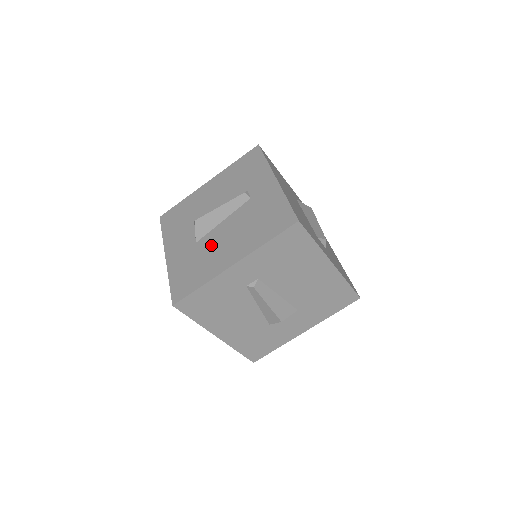
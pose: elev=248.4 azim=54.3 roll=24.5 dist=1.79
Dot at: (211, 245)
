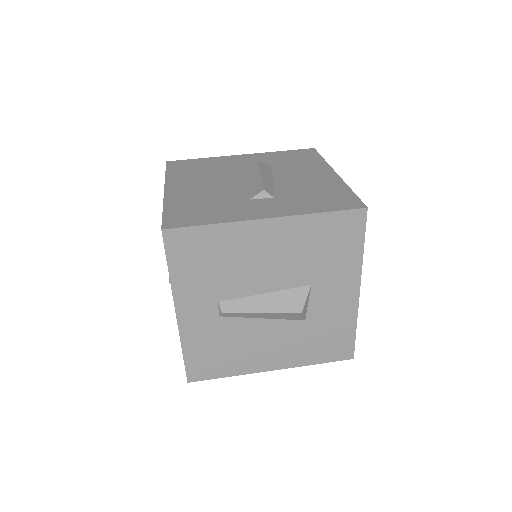
Dot at: occluded
